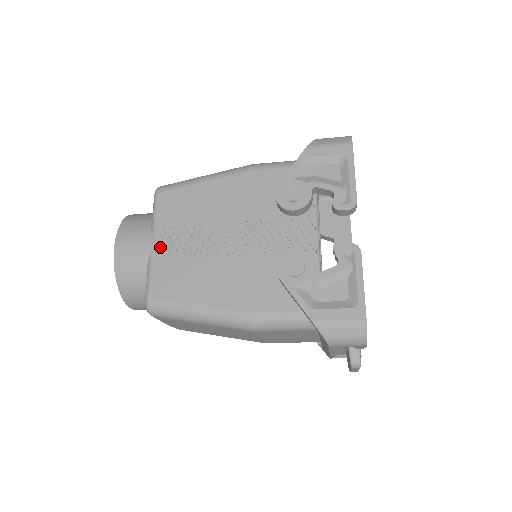
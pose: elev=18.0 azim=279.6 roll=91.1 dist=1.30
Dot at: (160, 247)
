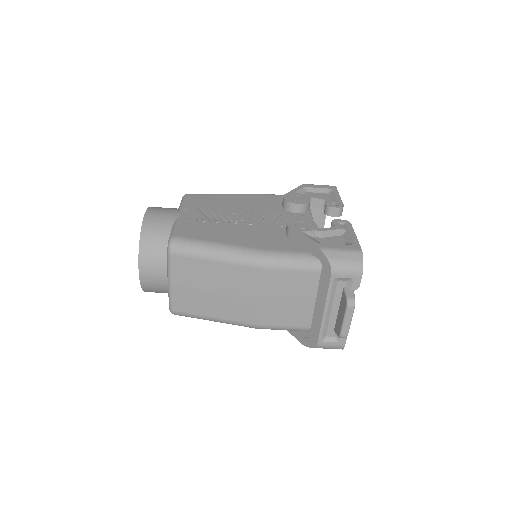
Dot at: (186, 215)
